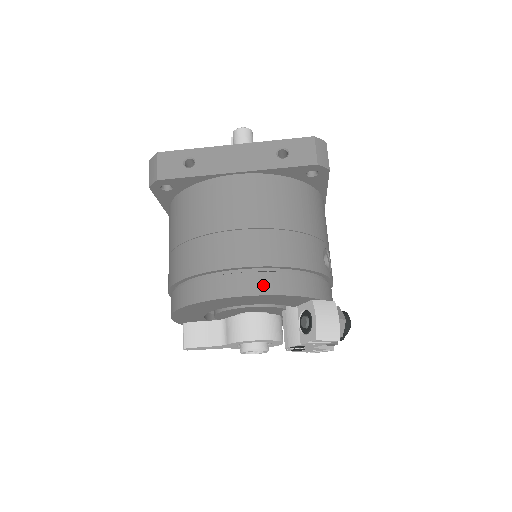
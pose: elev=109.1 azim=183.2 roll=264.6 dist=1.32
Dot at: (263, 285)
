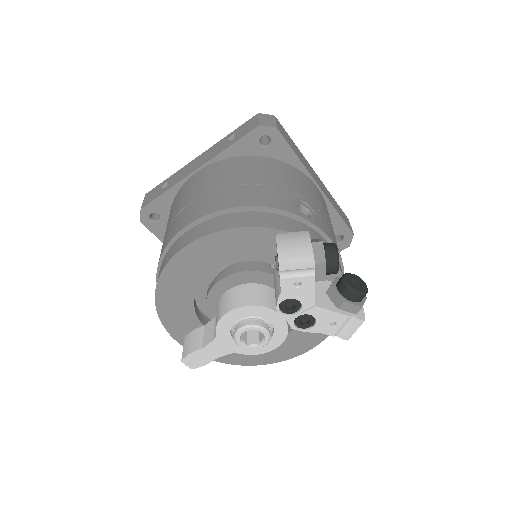
Dot at: (208, 228)
